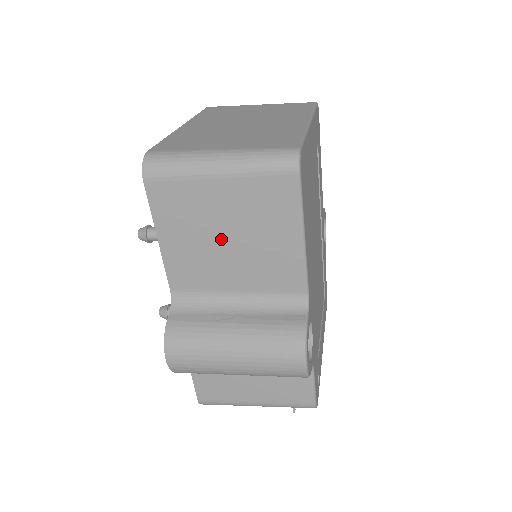
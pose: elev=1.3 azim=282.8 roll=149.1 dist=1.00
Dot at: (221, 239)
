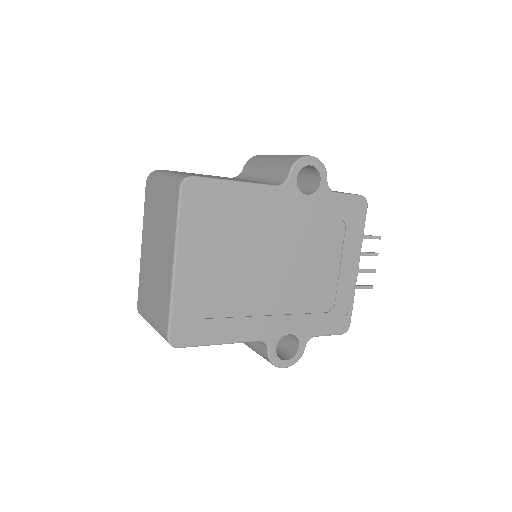
Dot at: occluded
